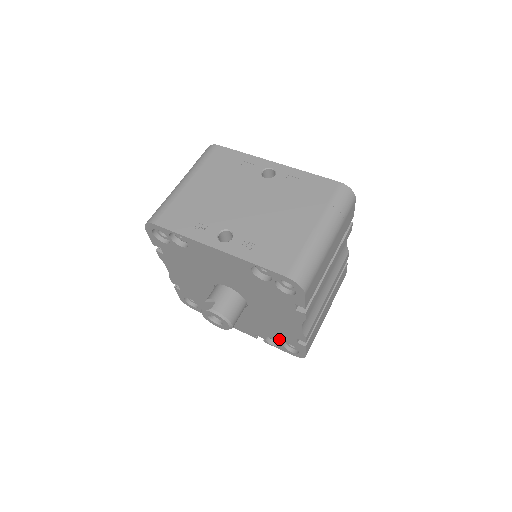
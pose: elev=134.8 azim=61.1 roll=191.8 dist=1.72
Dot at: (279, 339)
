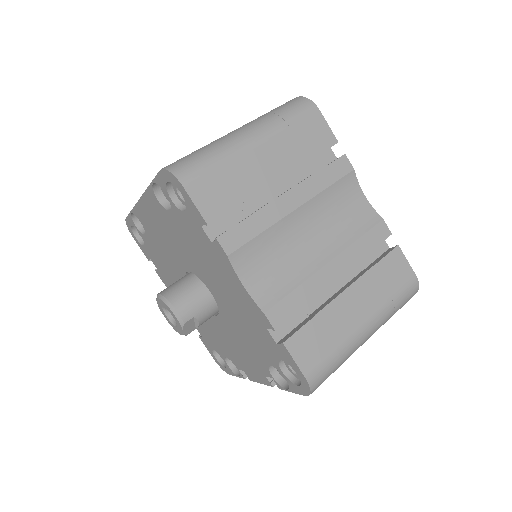
Dot at: (271, 357)
